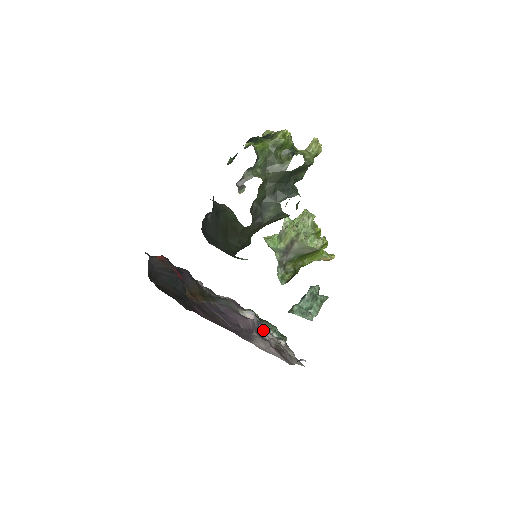
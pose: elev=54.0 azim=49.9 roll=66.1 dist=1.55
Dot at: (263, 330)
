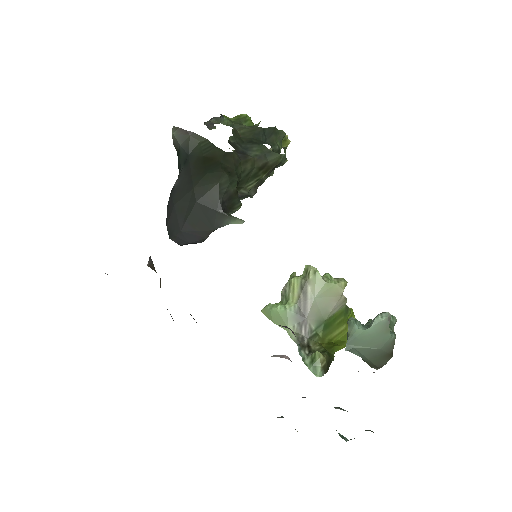
Dot at: occluded
